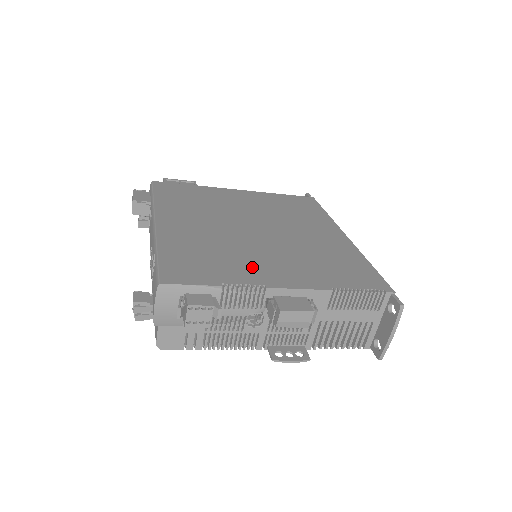
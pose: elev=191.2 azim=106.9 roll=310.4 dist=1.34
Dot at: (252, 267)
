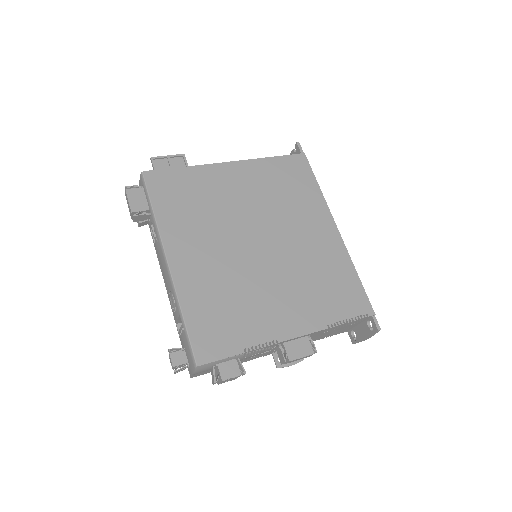
Dot at: (264, 315)
